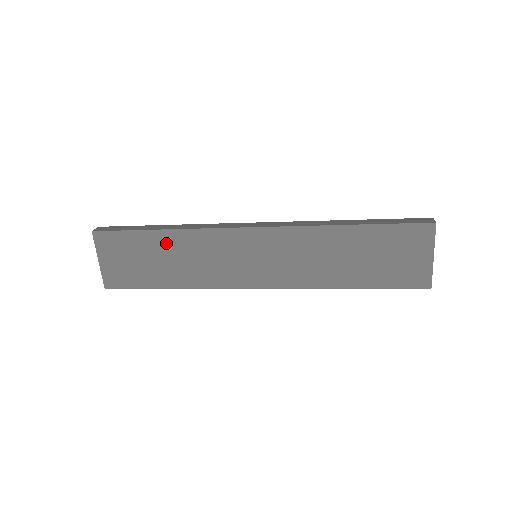
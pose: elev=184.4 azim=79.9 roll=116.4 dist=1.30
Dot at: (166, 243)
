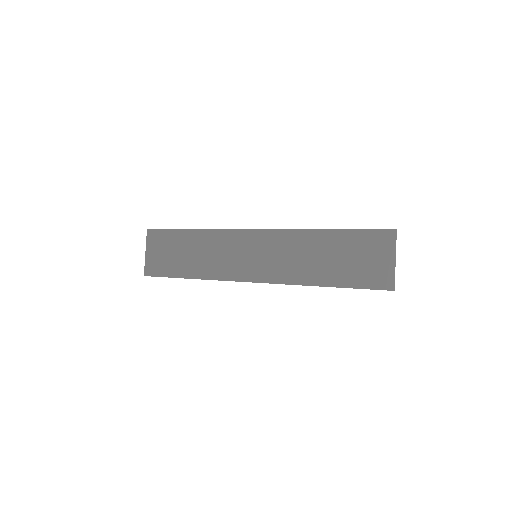
Dot at: (193, 240)
